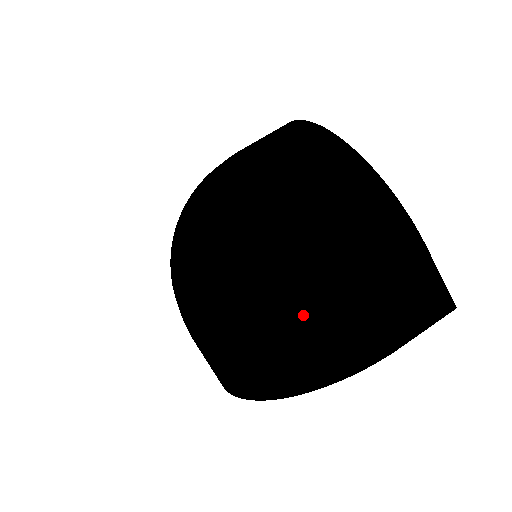
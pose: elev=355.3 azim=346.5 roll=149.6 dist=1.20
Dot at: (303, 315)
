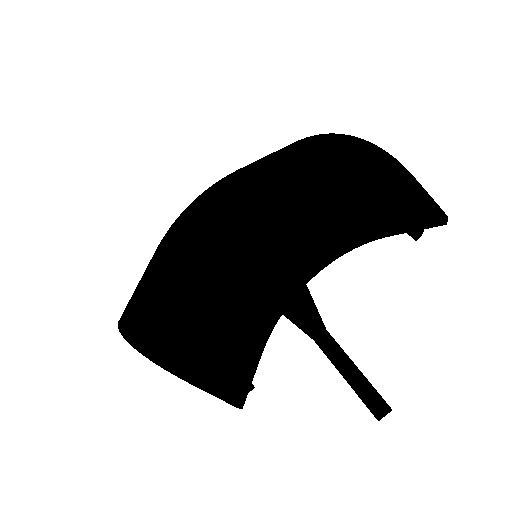
Dot at: occluded
